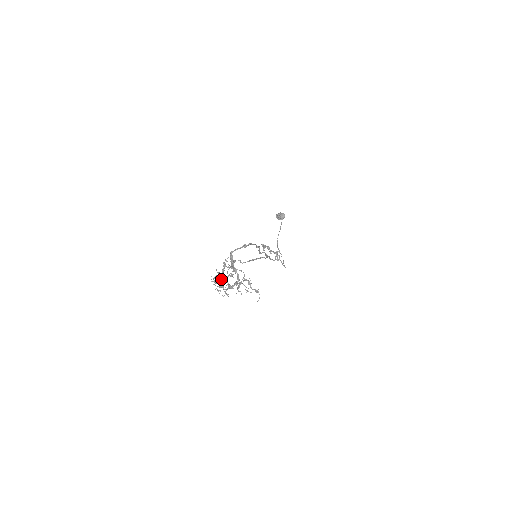
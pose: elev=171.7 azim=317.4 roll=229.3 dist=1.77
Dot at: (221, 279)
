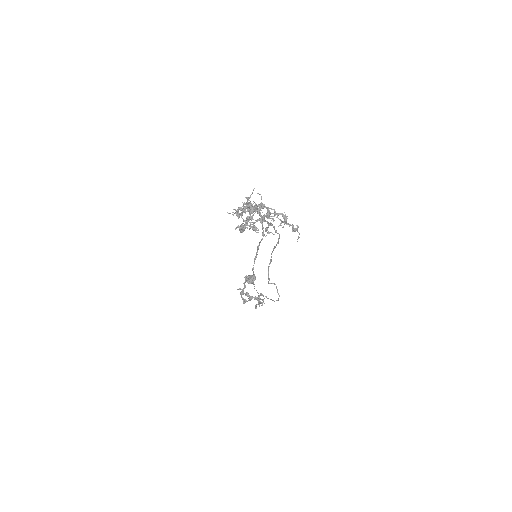
Dot at: (249, 205)
